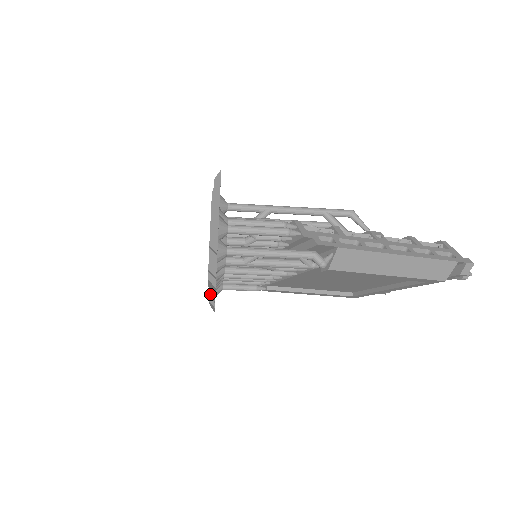
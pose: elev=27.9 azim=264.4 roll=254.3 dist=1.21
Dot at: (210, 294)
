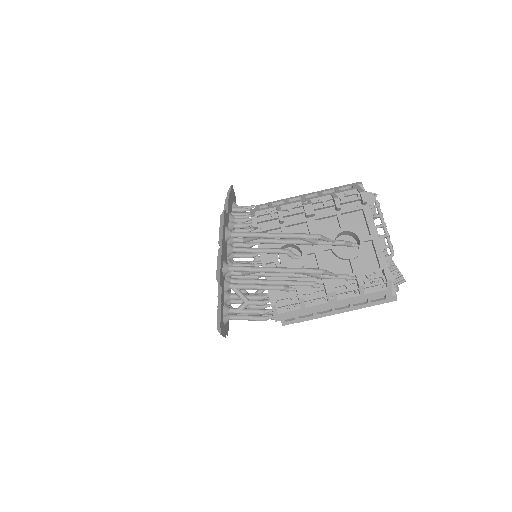
Dot at: occluded
